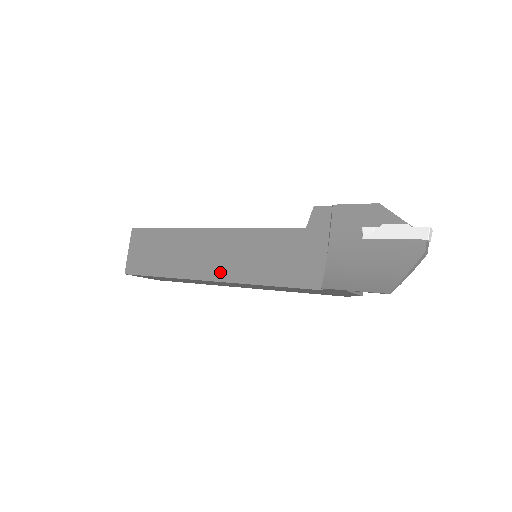
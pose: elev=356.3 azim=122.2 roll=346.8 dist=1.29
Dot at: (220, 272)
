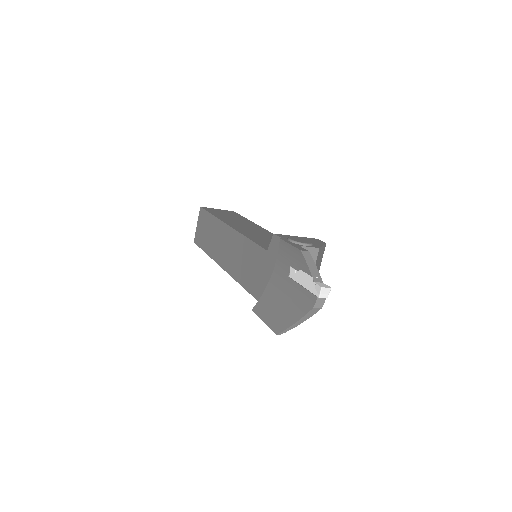
Dot at: (228, 265)
